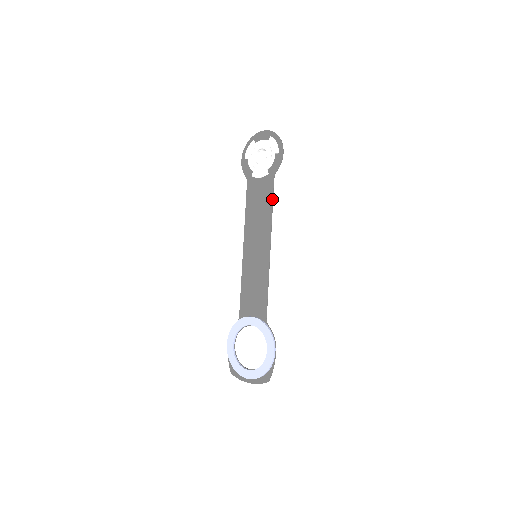
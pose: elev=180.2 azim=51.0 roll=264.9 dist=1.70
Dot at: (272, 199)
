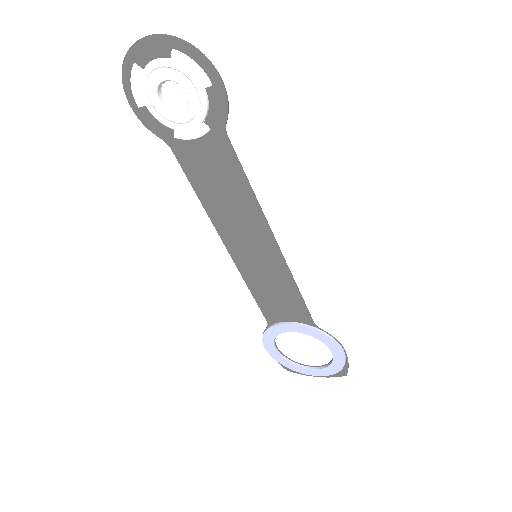
Dot at: (242, 173)
